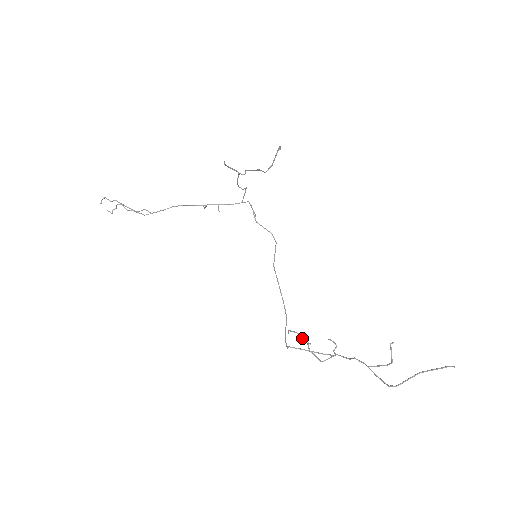
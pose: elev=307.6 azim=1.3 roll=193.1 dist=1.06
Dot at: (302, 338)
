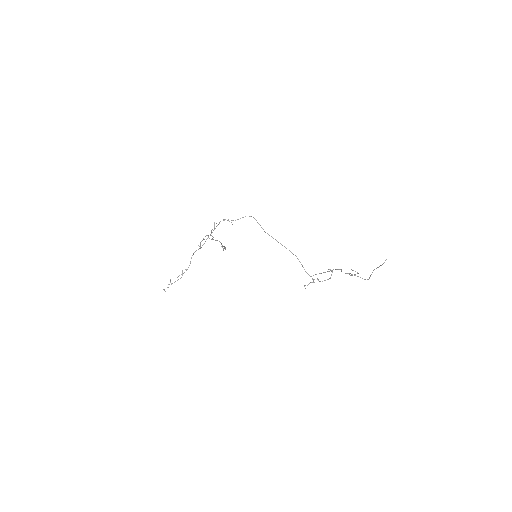
Dot at: occluded
